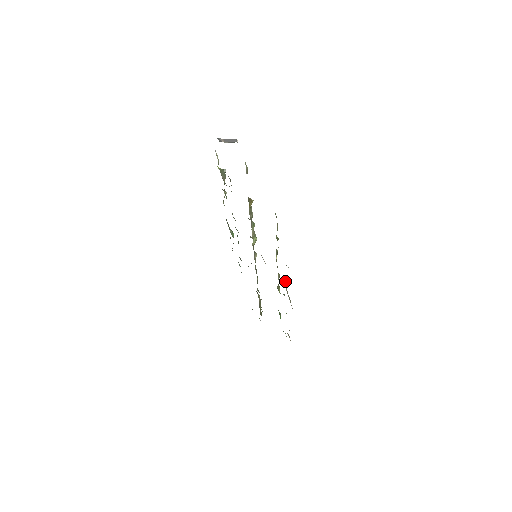
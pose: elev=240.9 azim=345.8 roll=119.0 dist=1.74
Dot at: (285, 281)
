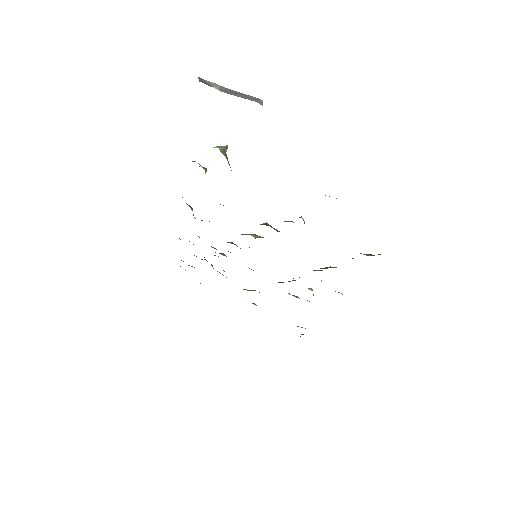
Dot at: occluded
